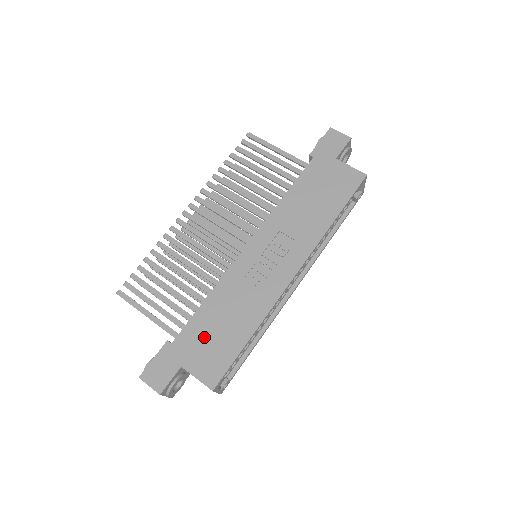
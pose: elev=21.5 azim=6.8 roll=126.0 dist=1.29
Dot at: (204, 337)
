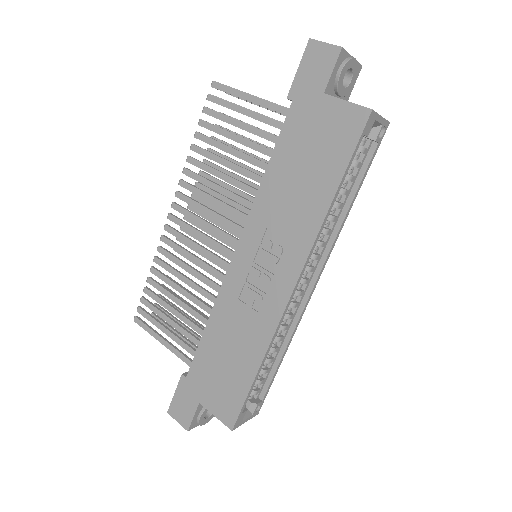
Dot at: (213, 371)
